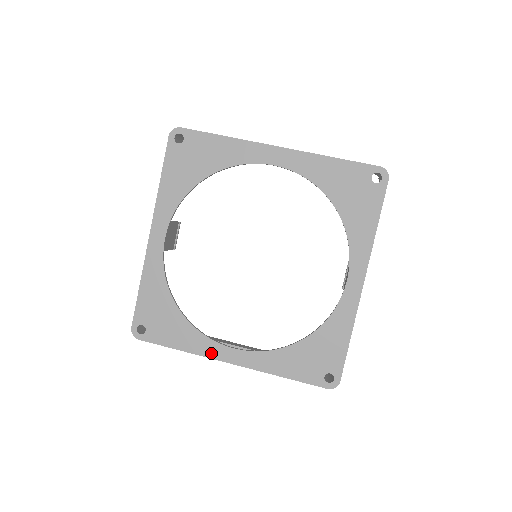
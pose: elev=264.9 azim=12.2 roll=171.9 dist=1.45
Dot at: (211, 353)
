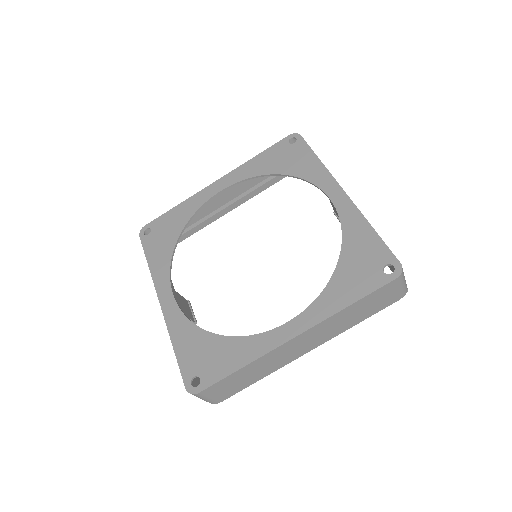
Dot at: (271, 344)
